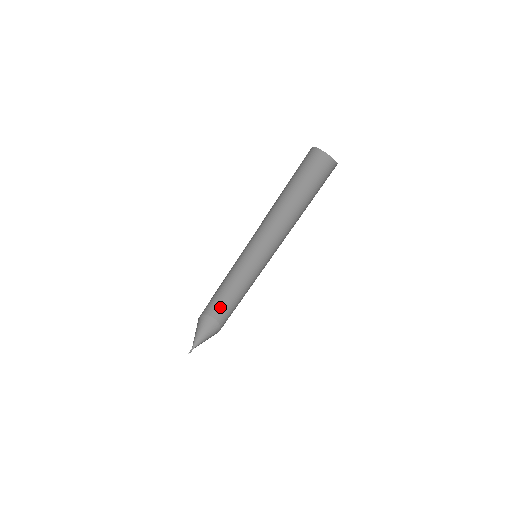
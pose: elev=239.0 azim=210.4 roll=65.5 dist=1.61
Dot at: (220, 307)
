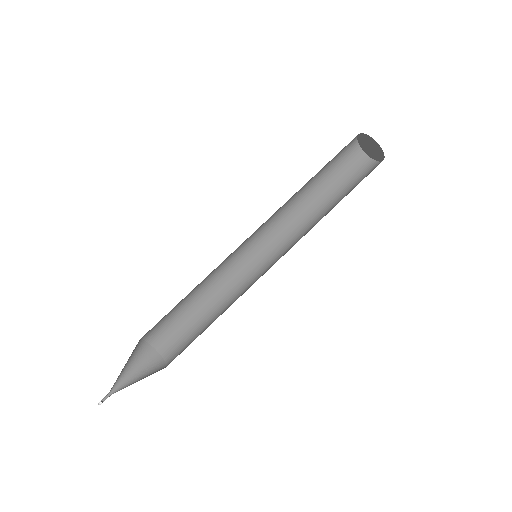
Dot at: (170, 331)
